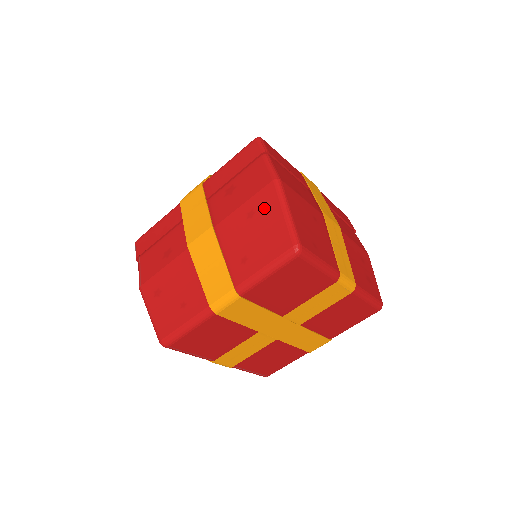
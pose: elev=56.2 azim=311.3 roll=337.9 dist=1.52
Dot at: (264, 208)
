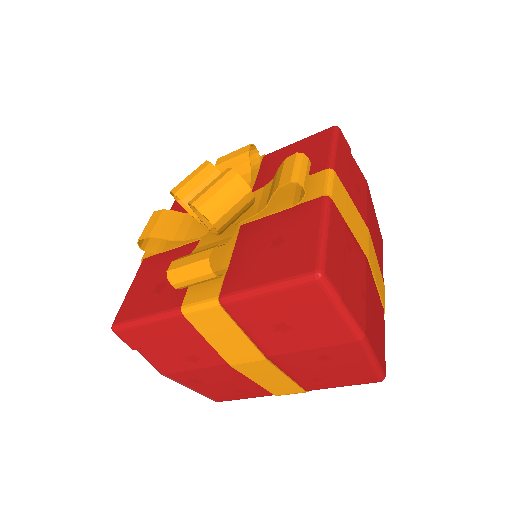
Dot at: (344, 357)
